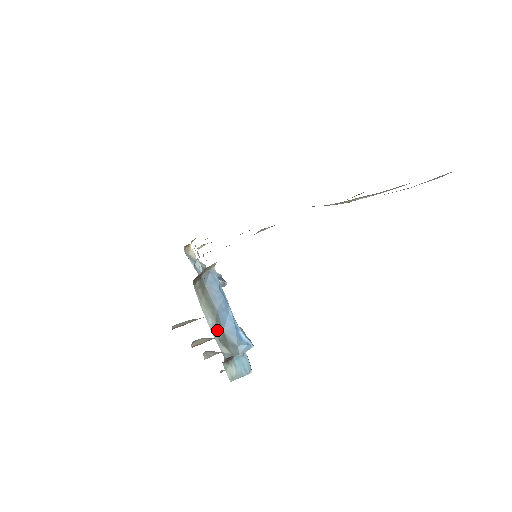
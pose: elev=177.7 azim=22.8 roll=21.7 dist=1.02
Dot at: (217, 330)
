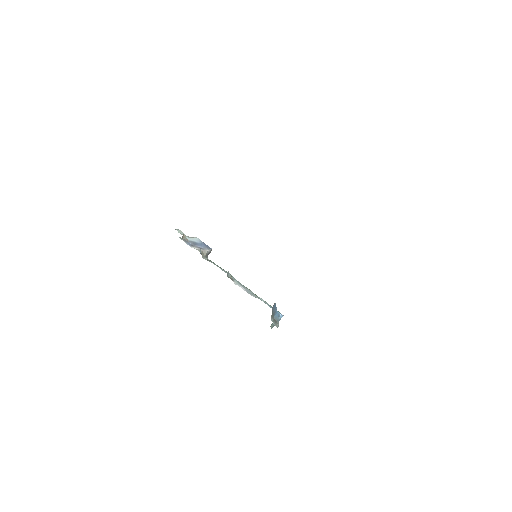
Dot at: (273, 320)
